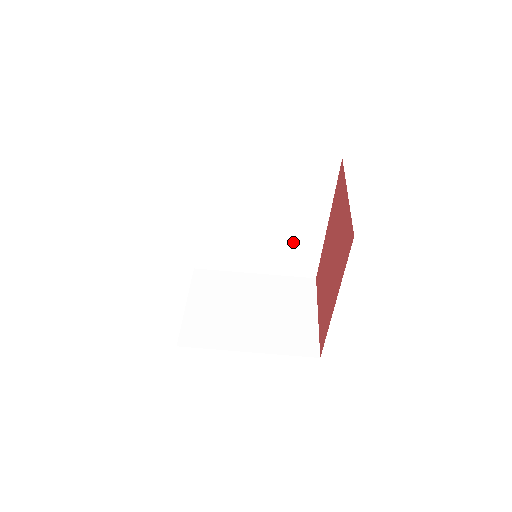
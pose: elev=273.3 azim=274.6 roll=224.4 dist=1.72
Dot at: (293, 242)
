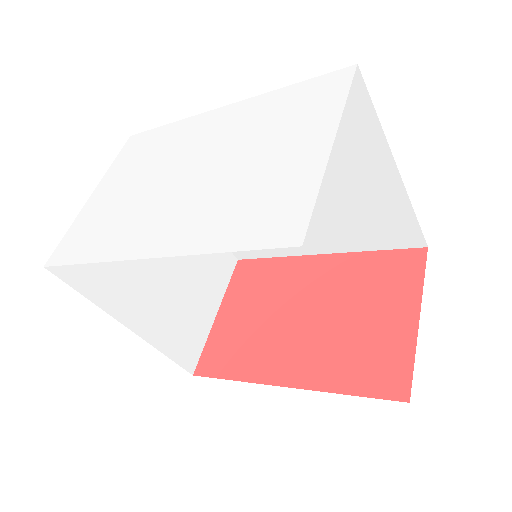
Dot at: occluded
